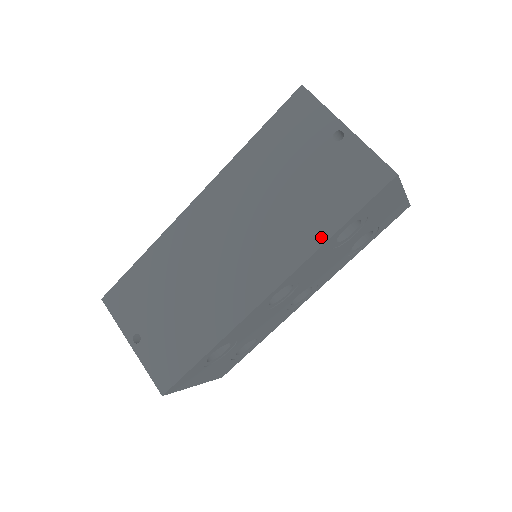
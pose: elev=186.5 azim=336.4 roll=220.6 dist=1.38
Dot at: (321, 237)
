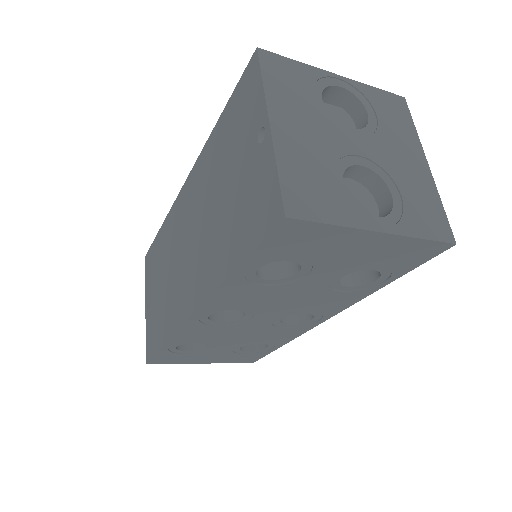
Dot at: (224, 272)
